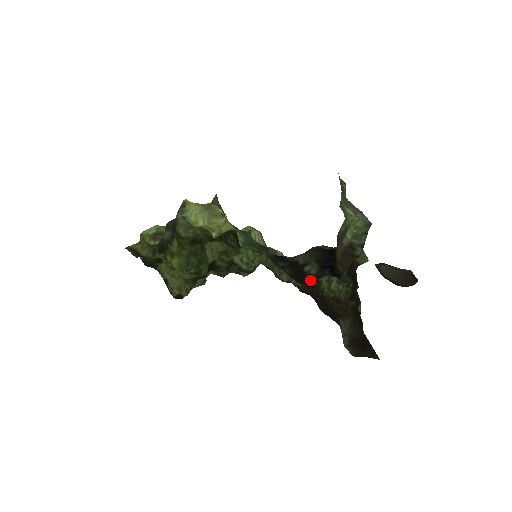
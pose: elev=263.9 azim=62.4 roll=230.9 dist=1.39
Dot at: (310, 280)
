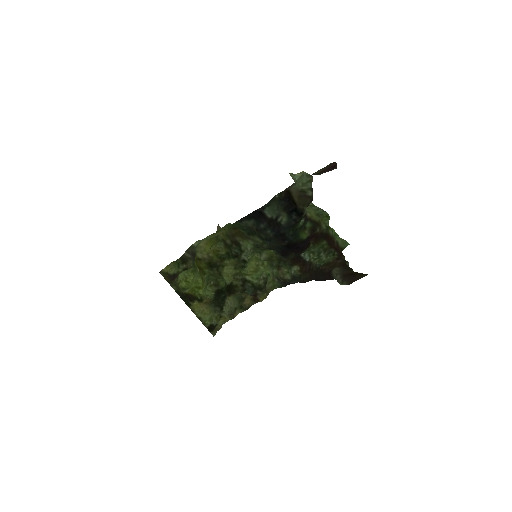
Dot at: (288, 233)
